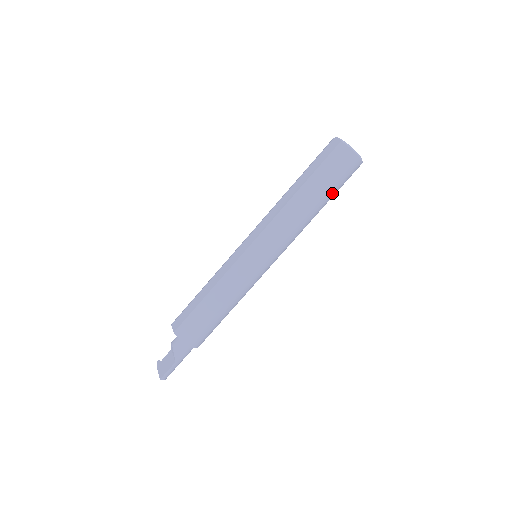
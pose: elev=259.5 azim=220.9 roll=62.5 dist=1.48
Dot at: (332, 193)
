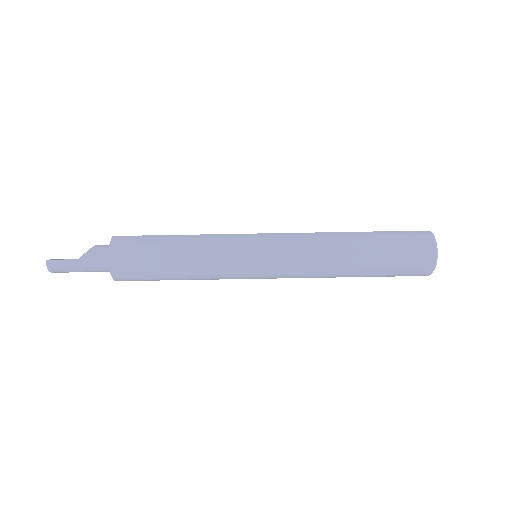
Dot at: (382, 264)
